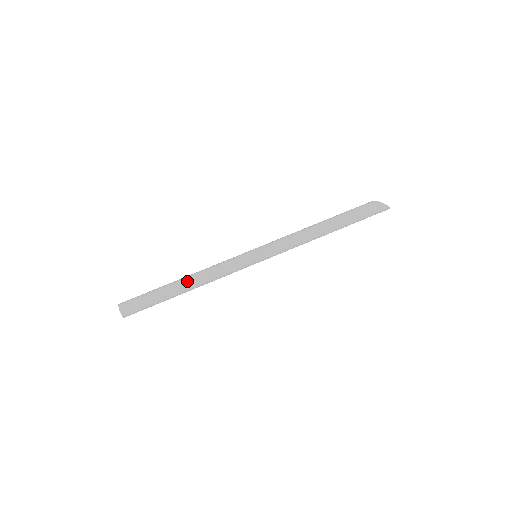
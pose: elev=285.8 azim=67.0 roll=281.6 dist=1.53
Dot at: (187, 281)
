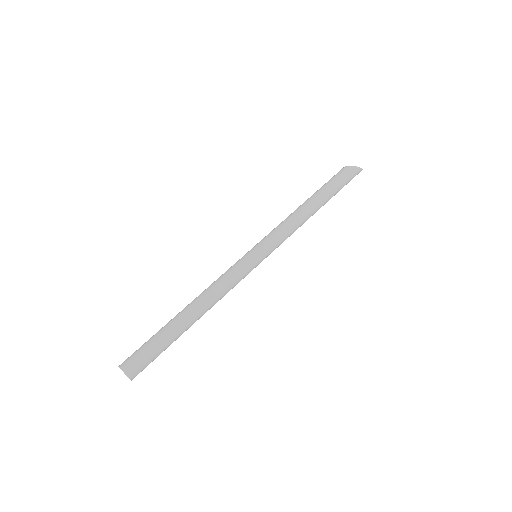
Dot at: (196, 311)
